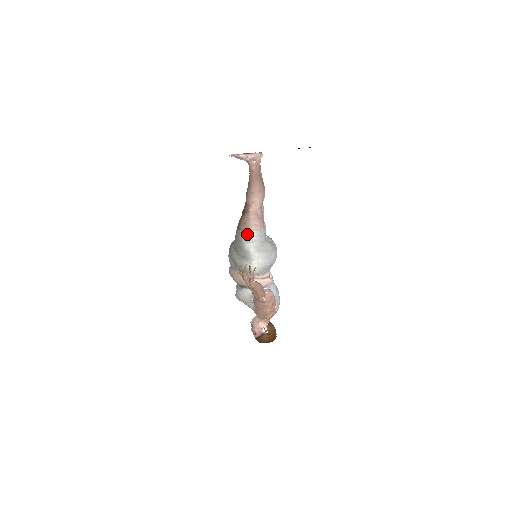
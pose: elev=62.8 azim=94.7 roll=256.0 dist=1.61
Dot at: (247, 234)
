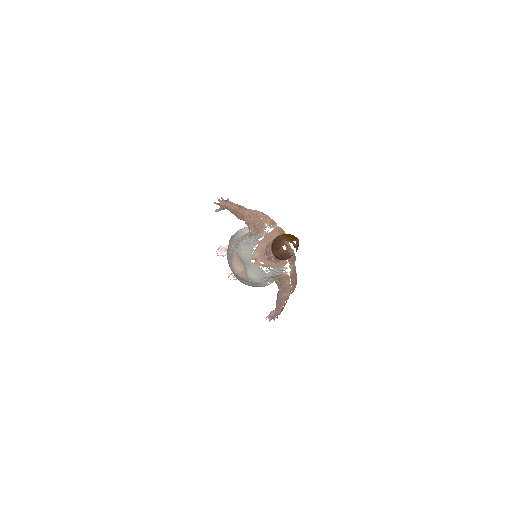
Dot at: occluded
